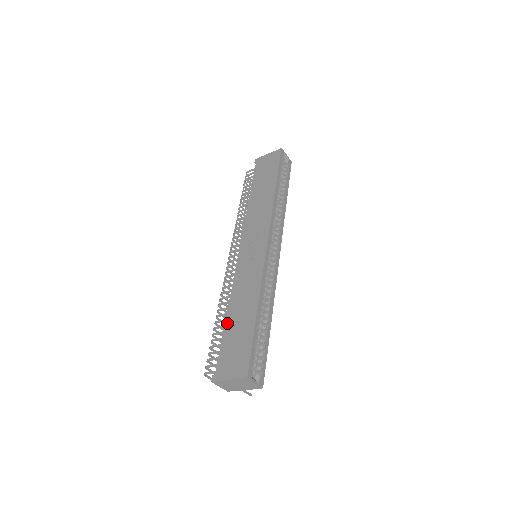
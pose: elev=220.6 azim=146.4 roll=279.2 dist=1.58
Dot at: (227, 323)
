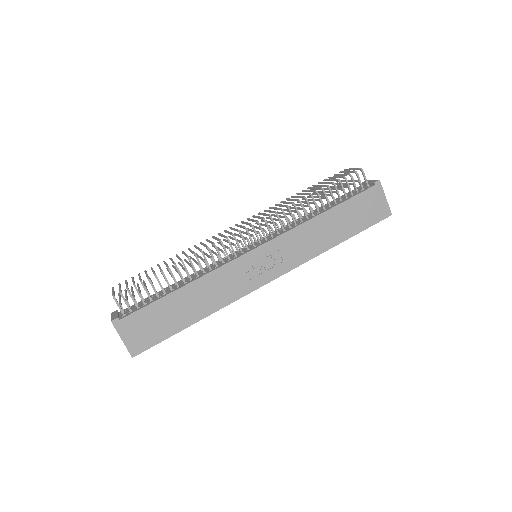
Dot at: (173, 295)
